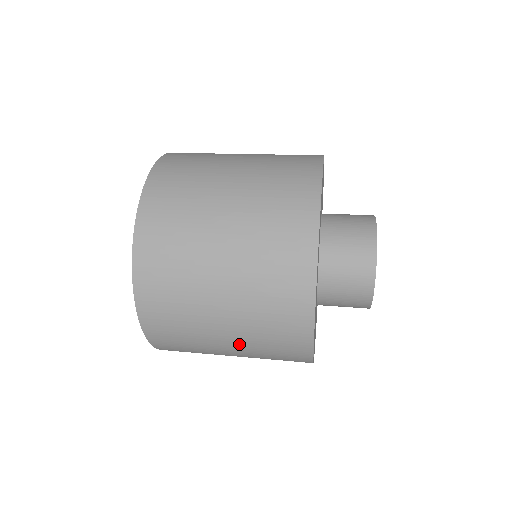
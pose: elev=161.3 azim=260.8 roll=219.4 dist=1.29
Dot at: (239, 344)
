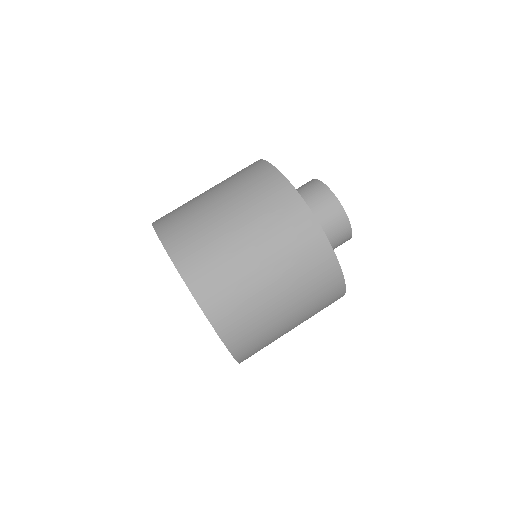
Dot at: occluded
